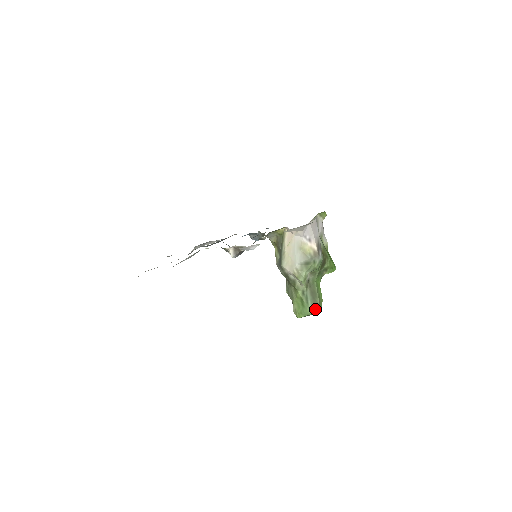
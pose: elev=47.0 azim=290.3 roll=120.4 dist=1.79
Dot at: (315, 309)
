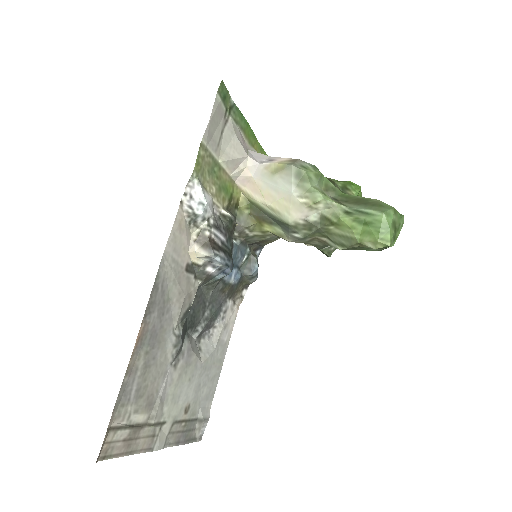
Dot at: (385, 208)
